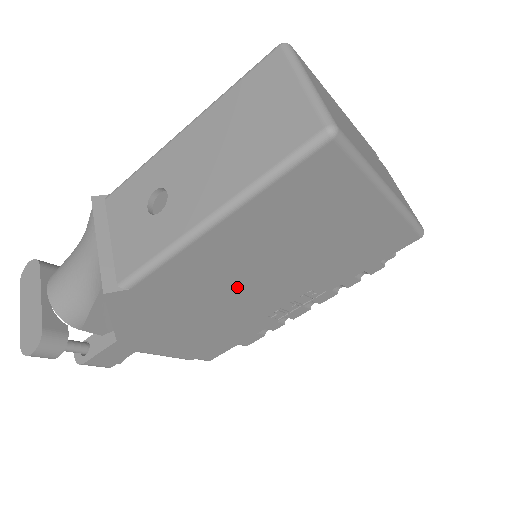
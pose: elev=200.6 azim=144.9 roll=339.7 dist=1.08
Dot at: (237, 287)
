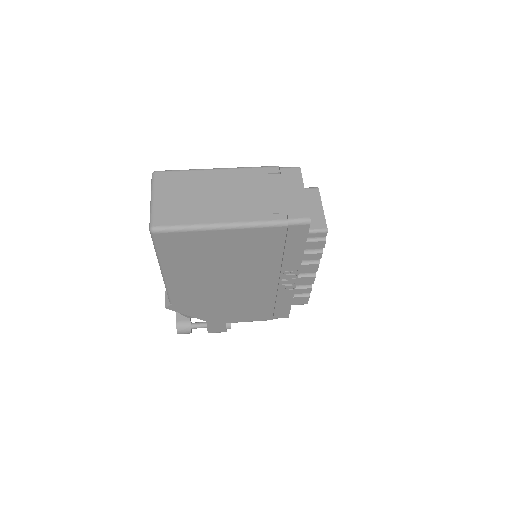
Dot at: (226, 287)
